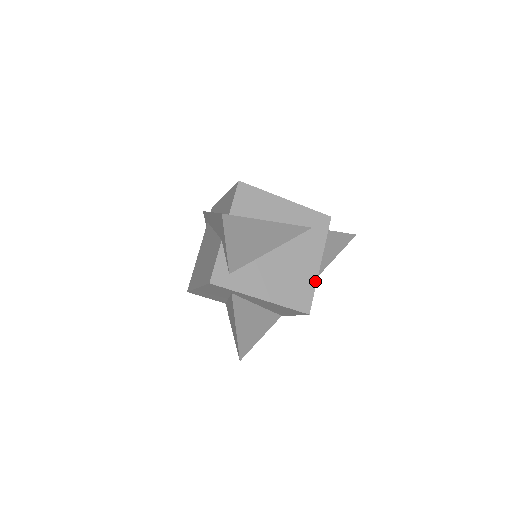
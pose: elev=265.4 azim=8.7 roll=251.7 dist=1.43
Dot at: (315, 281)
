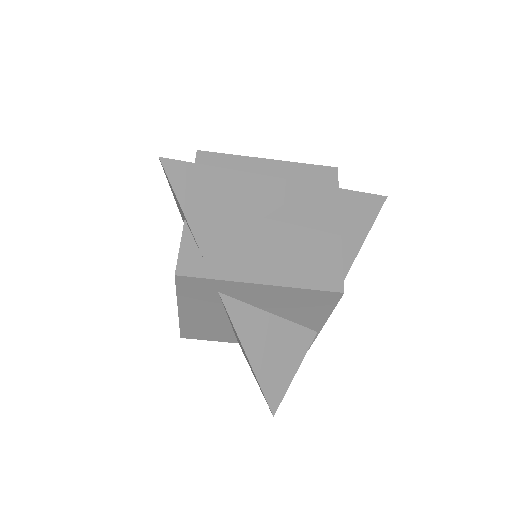
Dot at: (339, 247)
